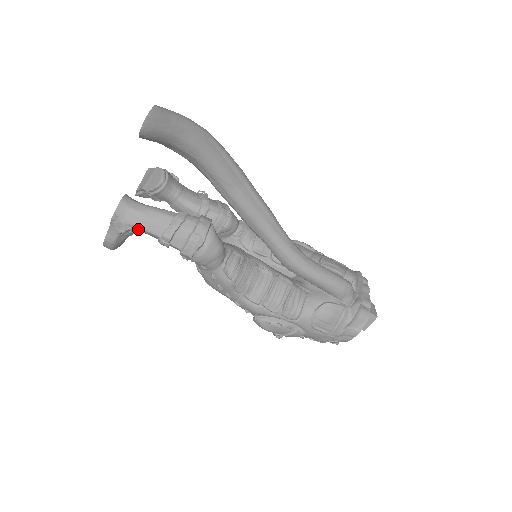
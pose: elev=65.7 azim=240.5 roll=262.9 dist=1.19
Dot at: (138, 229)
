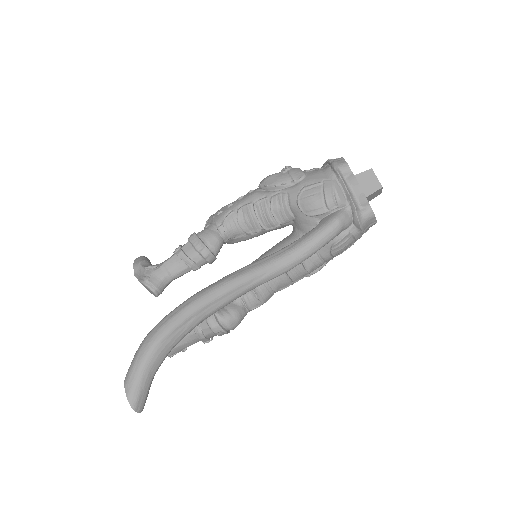
Dot at: occluded
